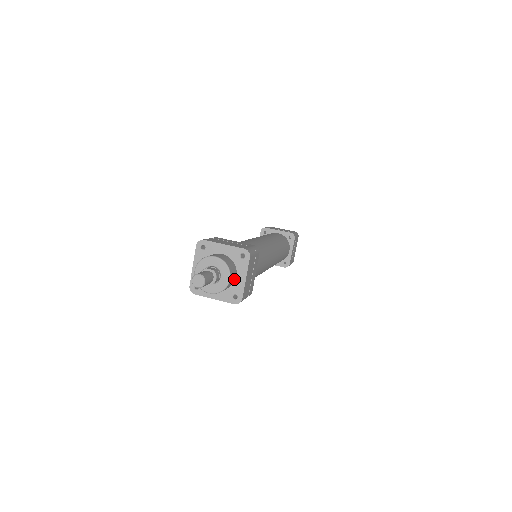
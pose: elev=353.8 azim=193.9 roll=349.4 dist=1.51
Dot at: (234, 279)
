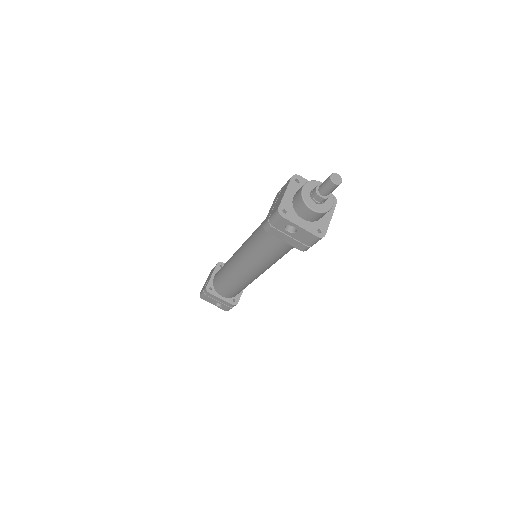
Dot at: occluded
